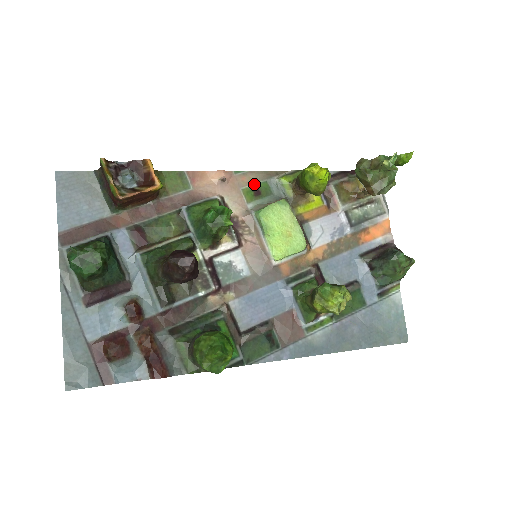
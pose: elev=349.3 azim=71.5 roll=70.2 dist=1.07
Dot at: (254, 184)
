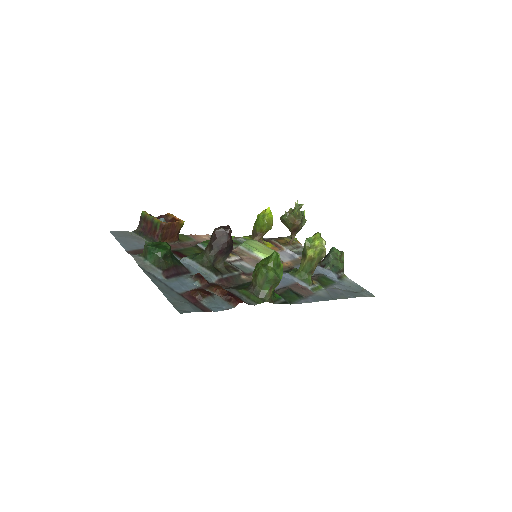
Dot at: occluded
